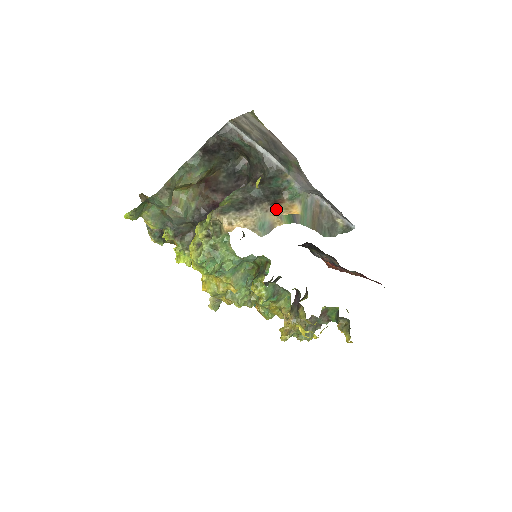
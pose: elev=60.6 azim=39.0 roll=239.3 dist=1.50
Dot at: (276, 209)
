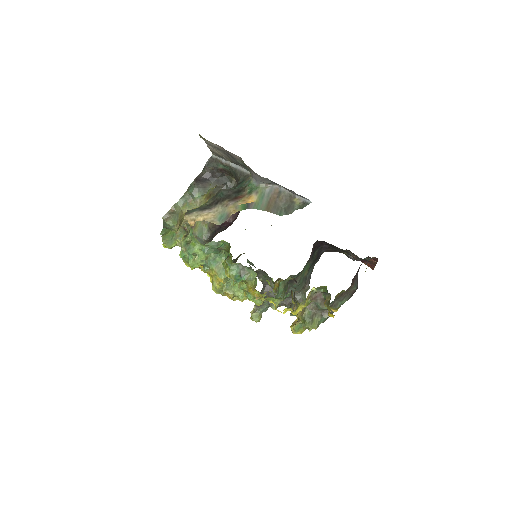
Dot at: (234, 202)
